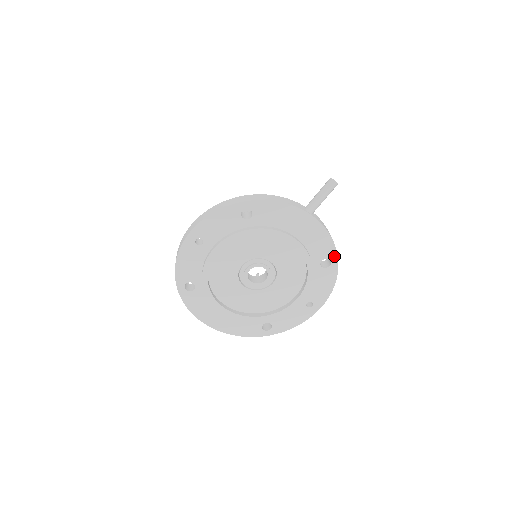
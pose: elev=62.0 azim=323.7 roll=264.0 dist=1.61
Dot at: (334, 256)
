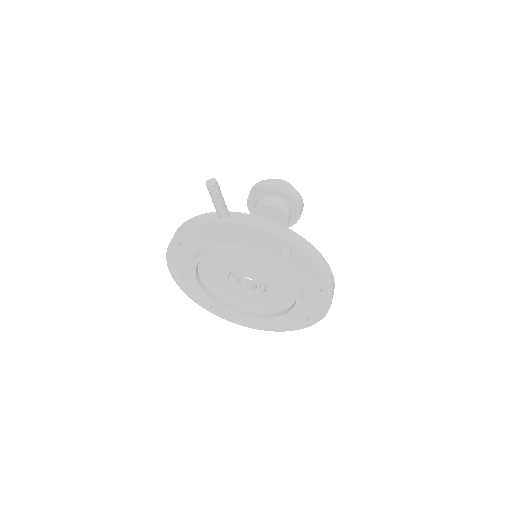
Dot at: (285, 243)
